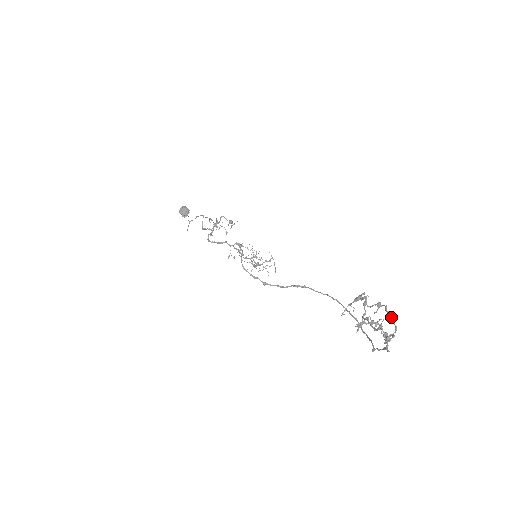
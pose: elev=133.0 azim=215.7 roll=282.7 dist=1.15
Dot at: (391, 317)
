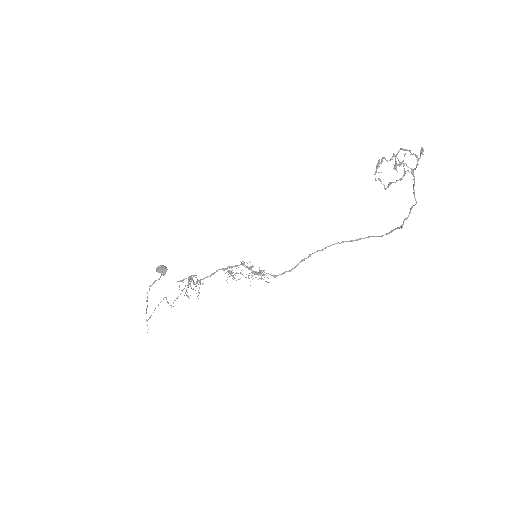
Dot at: (409, 150)
